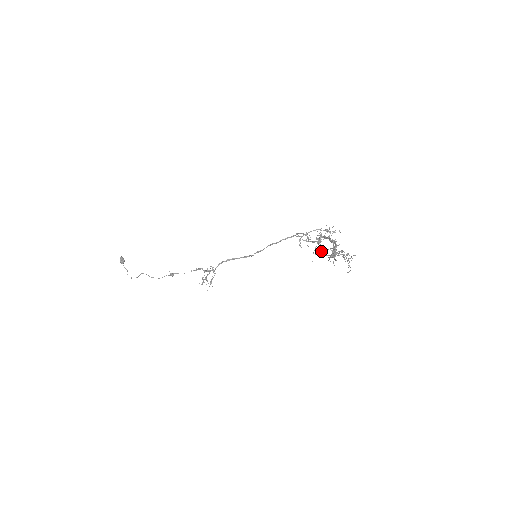
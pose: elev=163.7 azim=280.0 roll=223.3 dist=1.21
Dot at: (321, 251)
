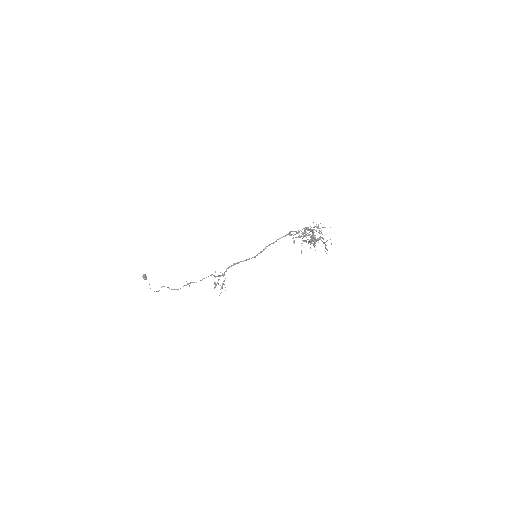
Dot at: (314, 246)
